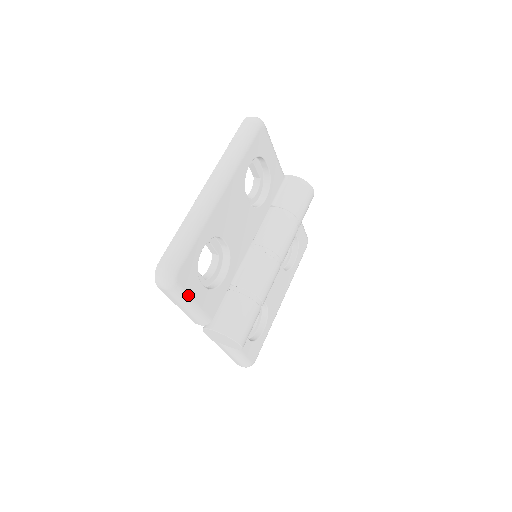
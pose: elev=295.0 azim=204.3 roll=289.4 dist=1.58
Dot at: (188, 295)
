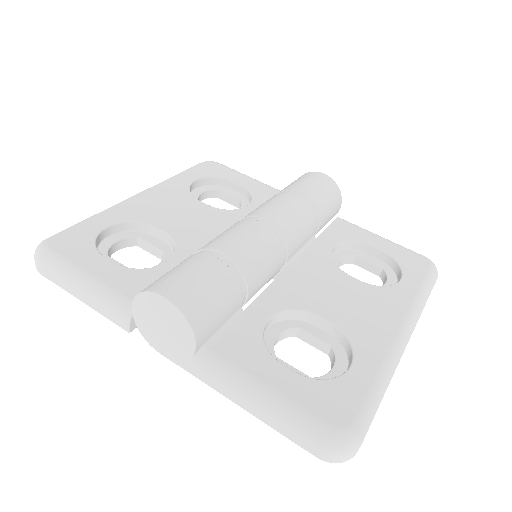
Dot at: (73, 264)
